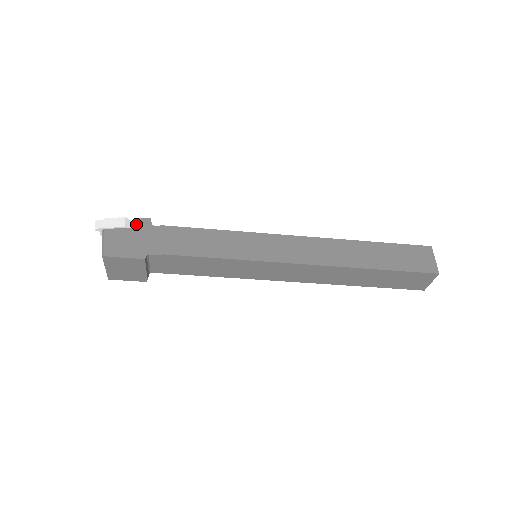
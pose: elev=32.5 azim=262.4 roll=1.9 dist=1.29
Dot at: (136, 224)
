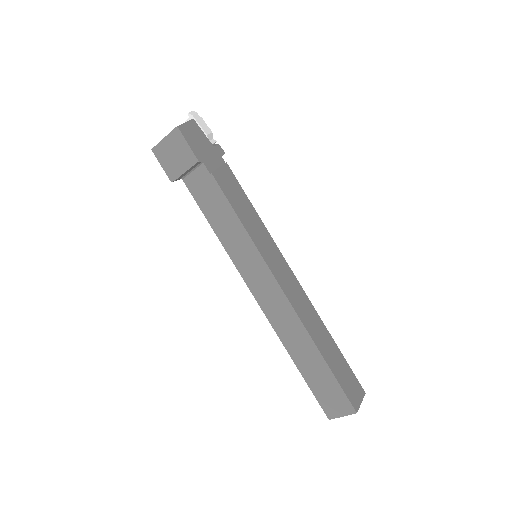
Dot at: (213, 145)
